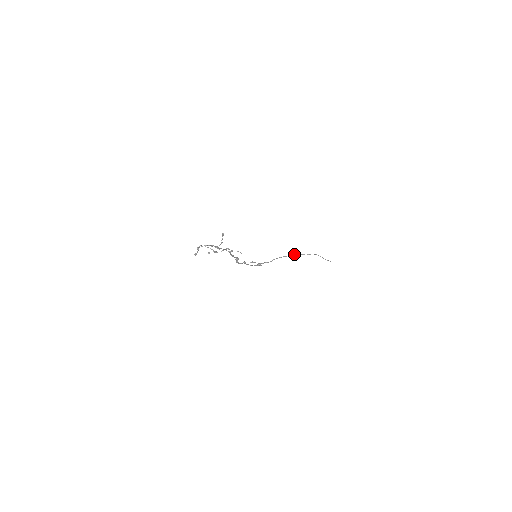
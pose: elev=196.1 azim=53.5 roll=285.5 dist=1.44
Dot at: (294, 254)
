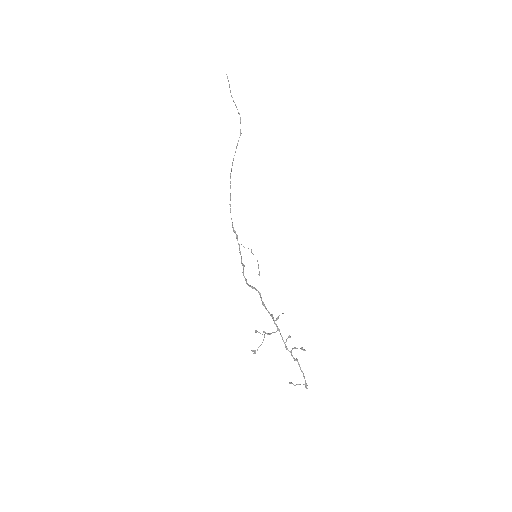
Dot at: occluded
